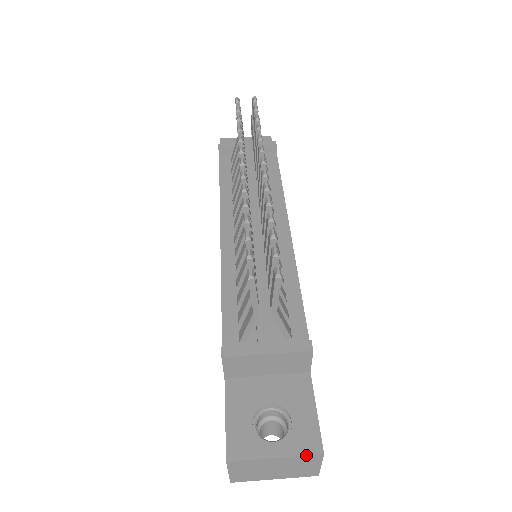
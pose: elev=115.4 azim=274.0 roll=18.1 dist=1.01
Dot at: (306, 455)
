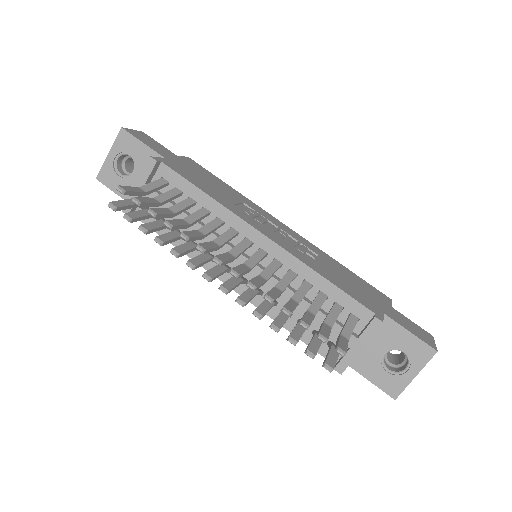
Dot at: occluded
